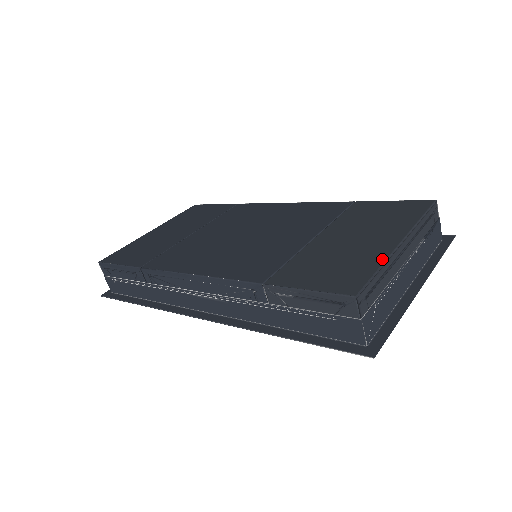
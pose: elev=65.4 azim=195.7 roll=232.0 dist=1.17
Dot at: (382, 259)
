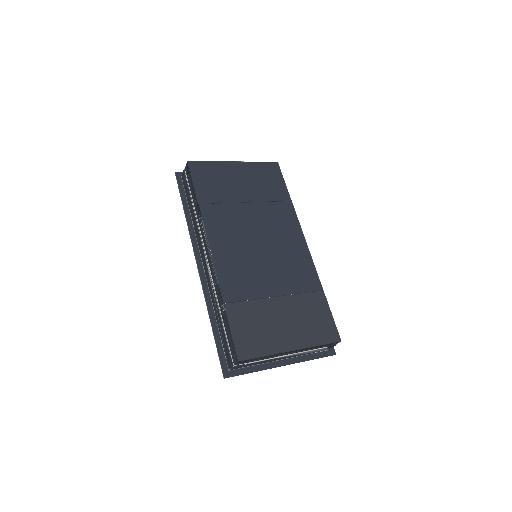
Dot at: (272, 352)
